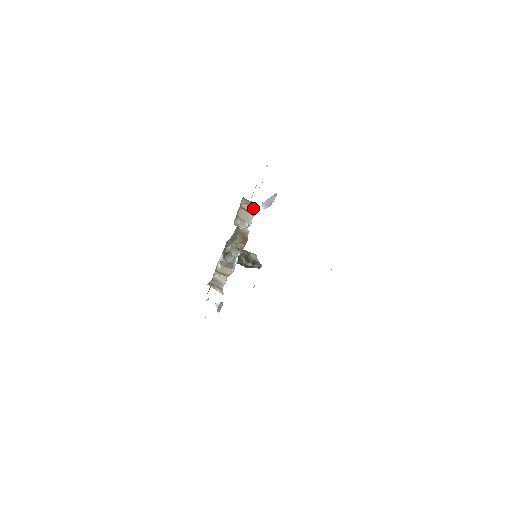
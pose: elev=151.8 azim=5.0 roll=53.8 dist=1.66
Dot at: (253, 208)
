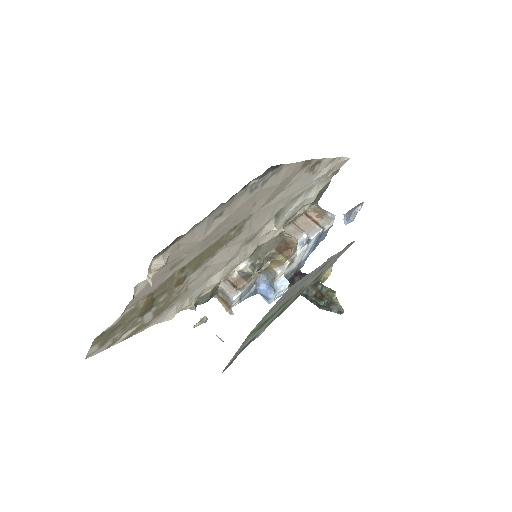
Dot at: (324, 218)
